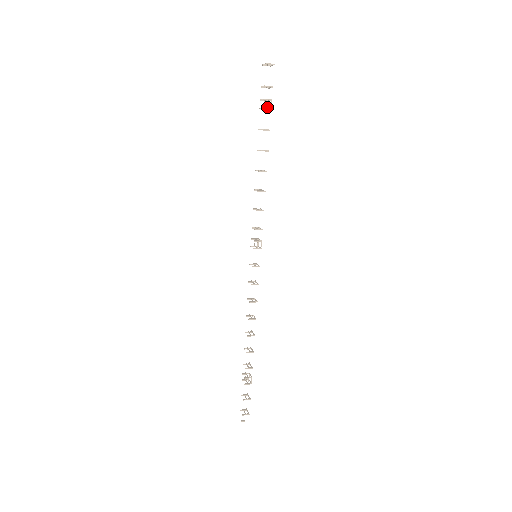
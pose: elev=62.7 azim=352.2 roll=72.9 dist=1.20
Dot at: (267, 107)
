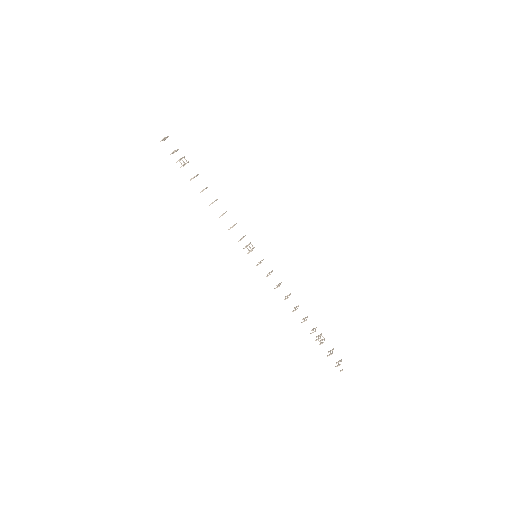
Dot at: (182, 165)
